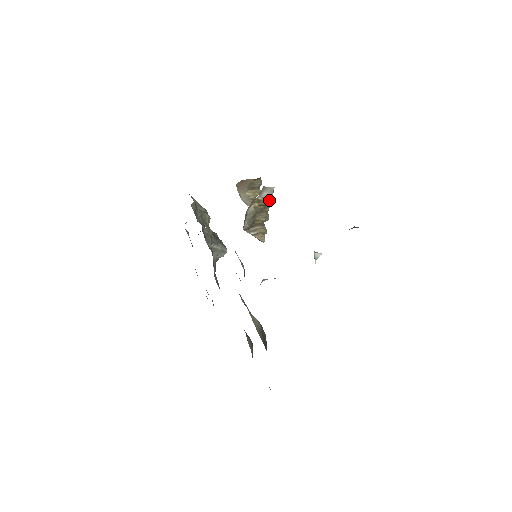
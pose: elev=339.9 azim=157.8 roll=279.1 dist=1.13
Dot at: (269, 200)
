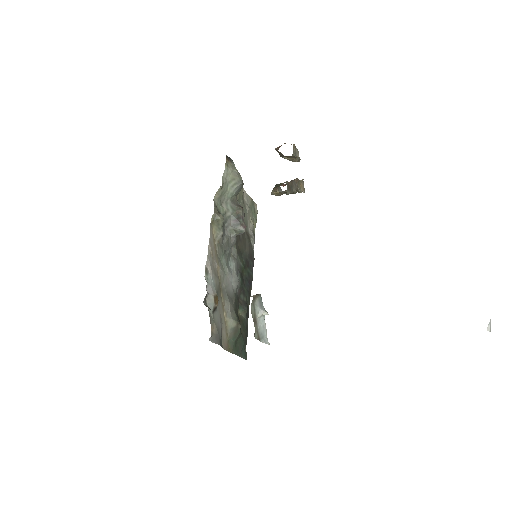
Dot at: (287, 194)
